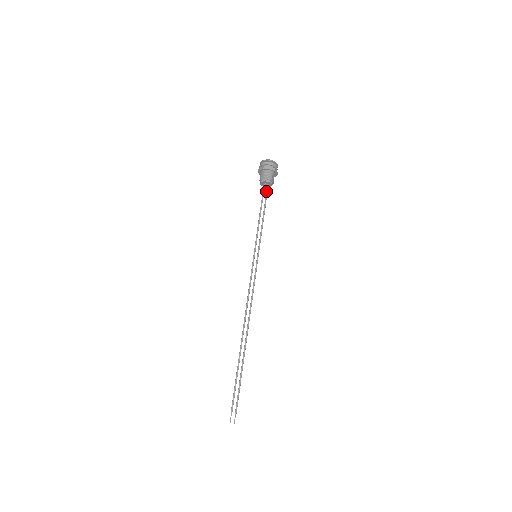
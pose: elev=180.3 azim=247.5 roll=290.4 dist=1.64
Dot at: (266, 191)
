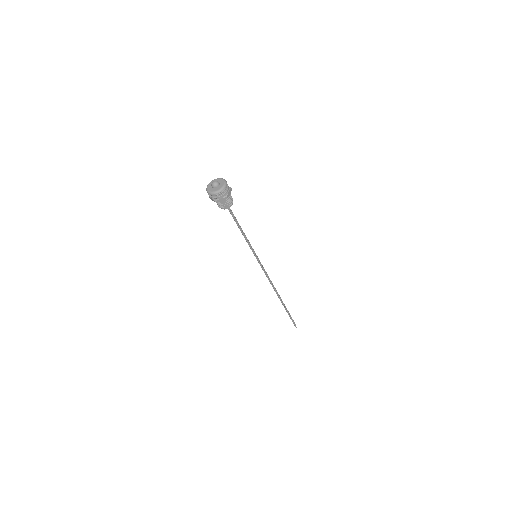
Dot at: occluded
